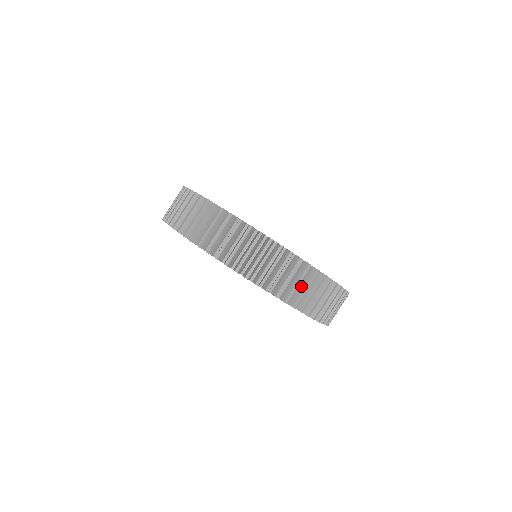
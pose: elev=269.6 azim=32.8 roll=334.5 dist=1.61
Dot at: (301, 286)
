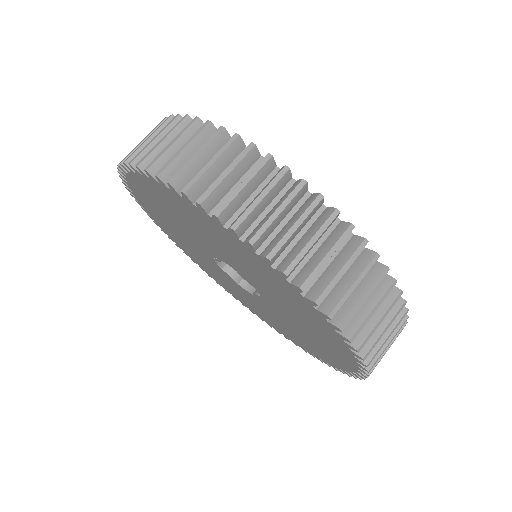
Dot at: (223, 175)
